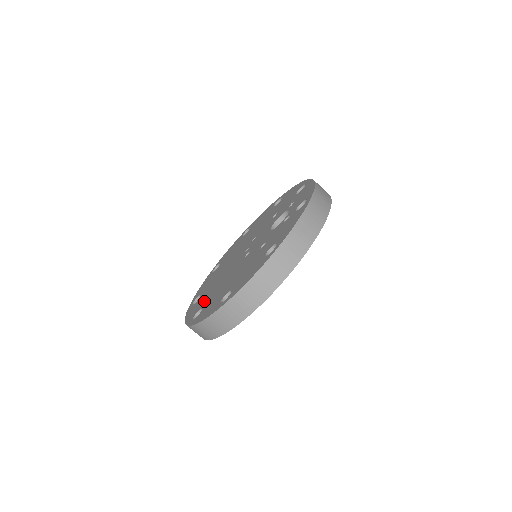
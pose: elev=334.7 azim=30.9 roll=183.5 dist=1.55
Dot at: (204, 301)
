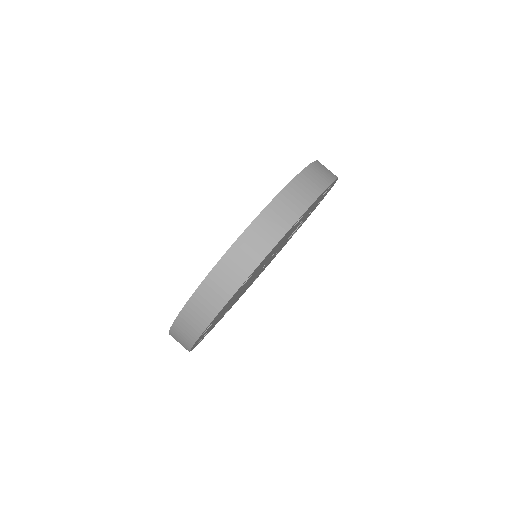
Dot at: occluded
